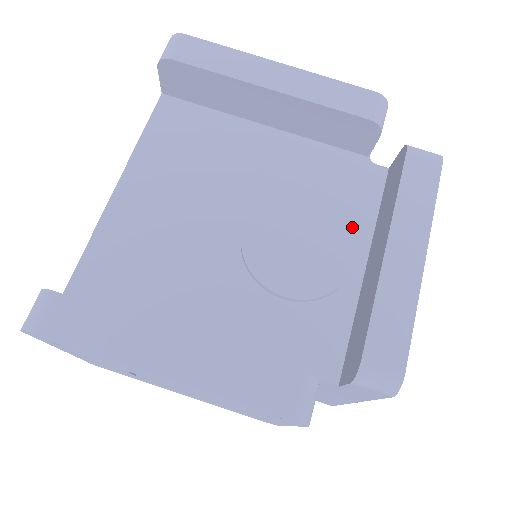
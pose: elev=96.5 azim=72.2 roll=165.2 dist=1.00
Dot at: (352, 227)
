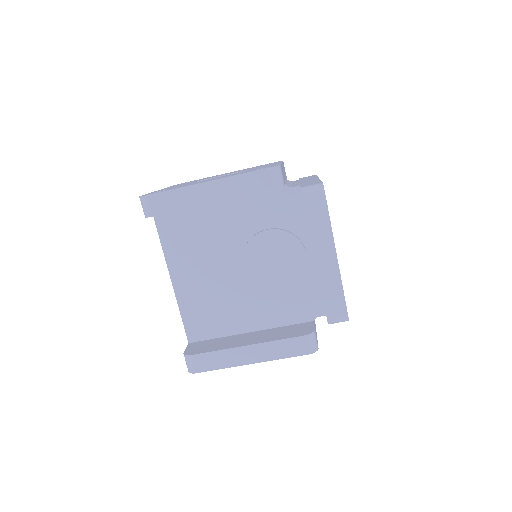
Dot at: (296, 238)
